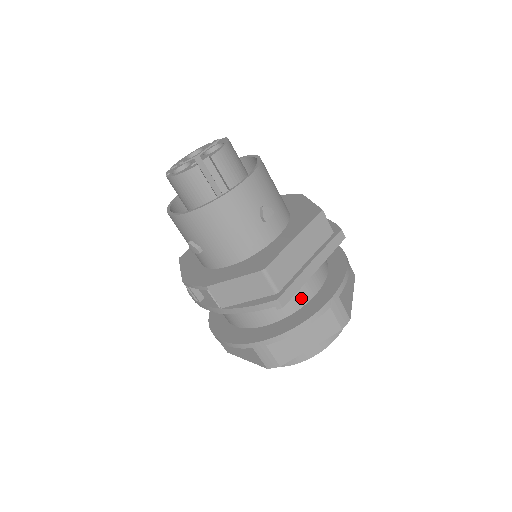
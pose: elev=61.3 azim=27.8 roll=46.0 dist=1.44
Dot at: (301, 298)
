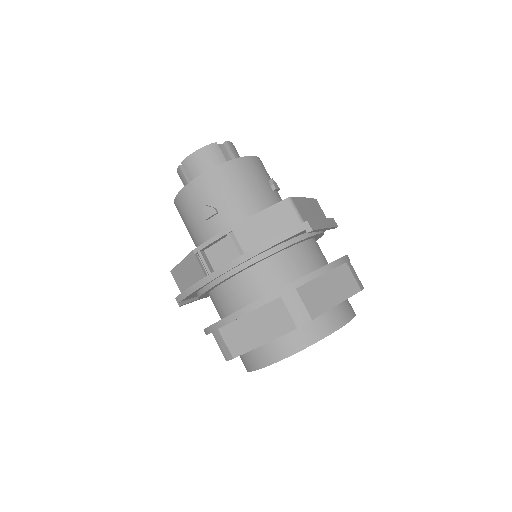
Dot at: (316, 260)
